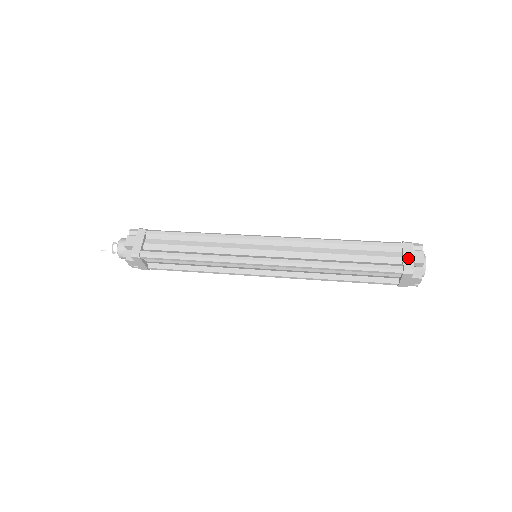
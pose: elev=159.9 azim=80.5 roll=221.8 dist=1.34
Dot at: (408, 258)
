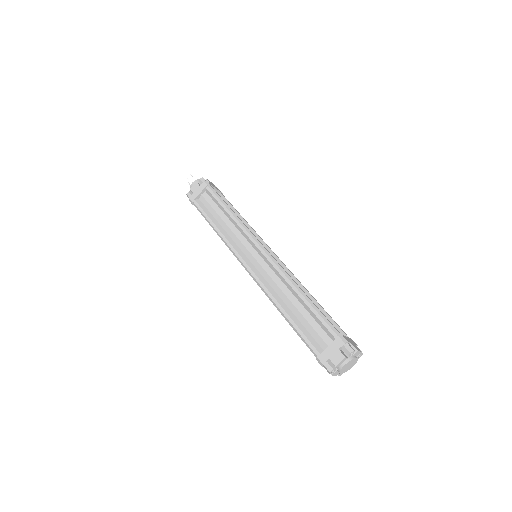
Dot at: (329, 352)
